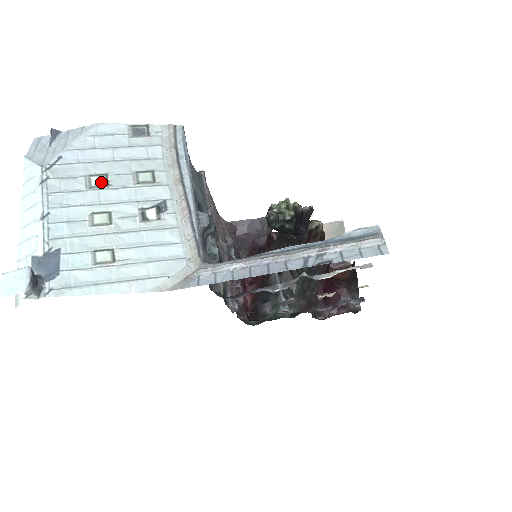
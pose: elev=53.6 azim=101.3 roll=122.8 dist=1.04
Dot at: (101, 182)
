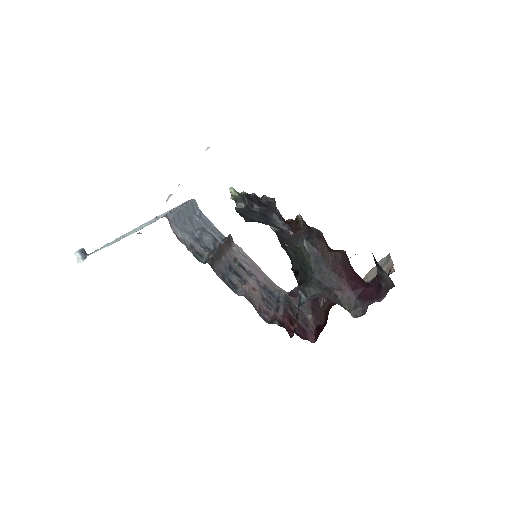
Dot at: occluded
